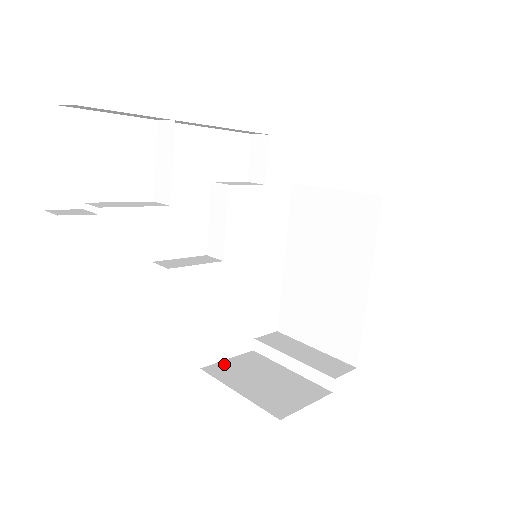
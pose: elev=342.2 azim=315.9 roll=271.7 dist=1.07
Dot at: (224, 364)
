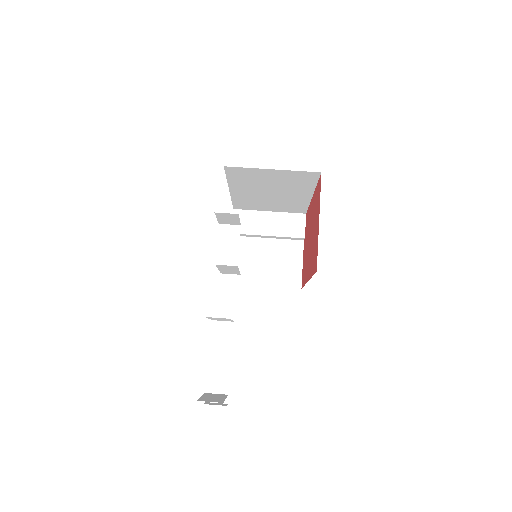
Dot at: occluded
